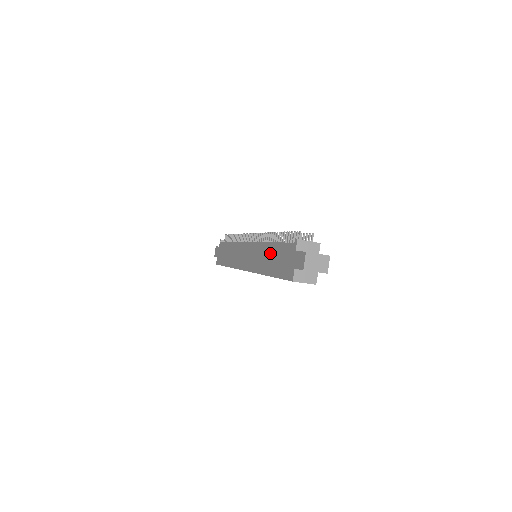
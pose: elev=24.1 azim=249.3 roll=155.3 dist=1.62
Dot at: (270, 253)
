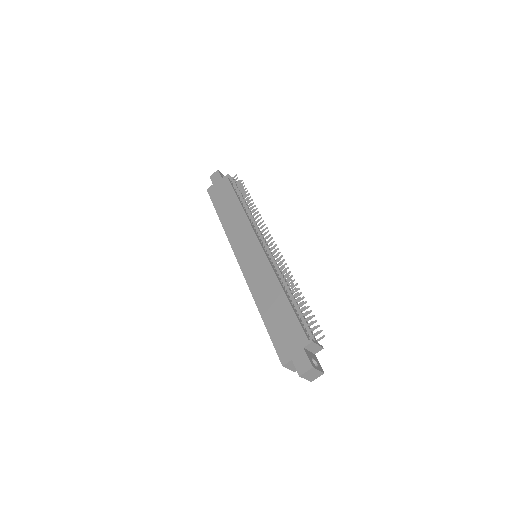
Dot at: (277, 300)
